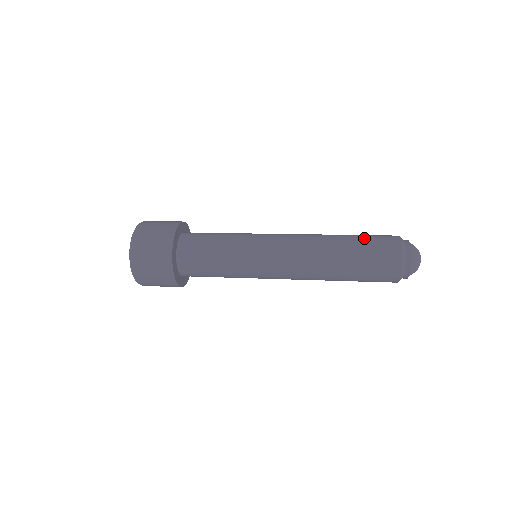
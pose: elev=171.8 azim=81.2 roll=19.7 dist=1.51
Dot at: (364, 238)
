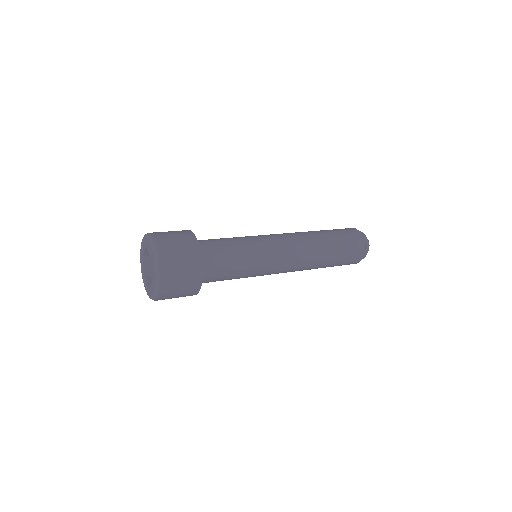
Dot at: occluded
